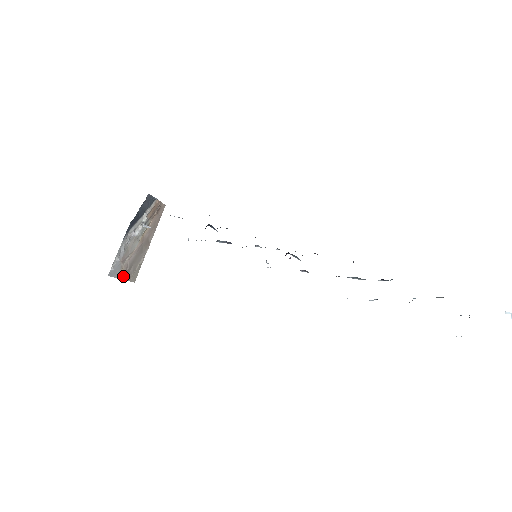
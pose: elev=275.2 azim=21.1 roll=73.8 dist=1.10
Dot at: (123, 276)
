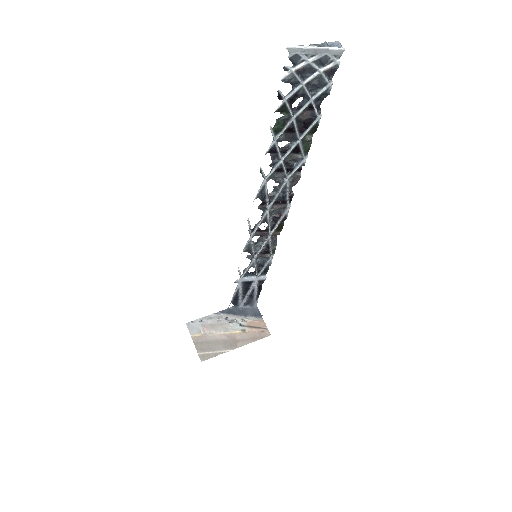
Dot at: (196, 342)
